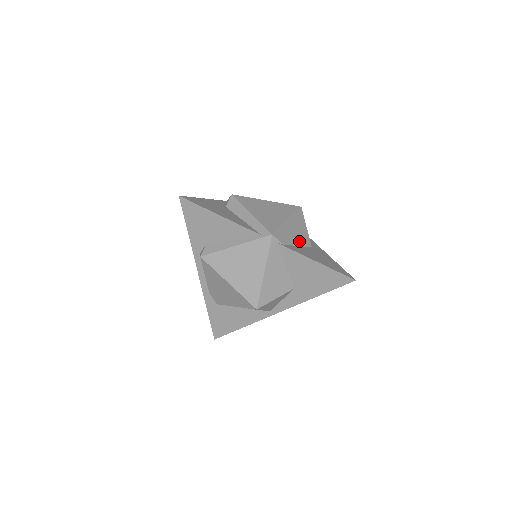
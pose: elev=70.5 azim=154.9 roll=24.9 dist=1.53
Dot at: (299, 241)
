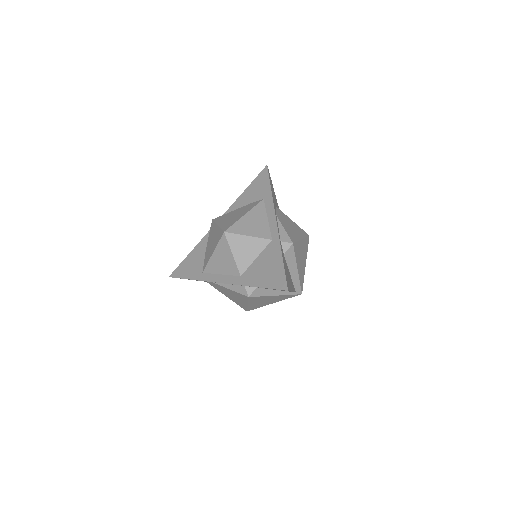
Dot at: occluded
